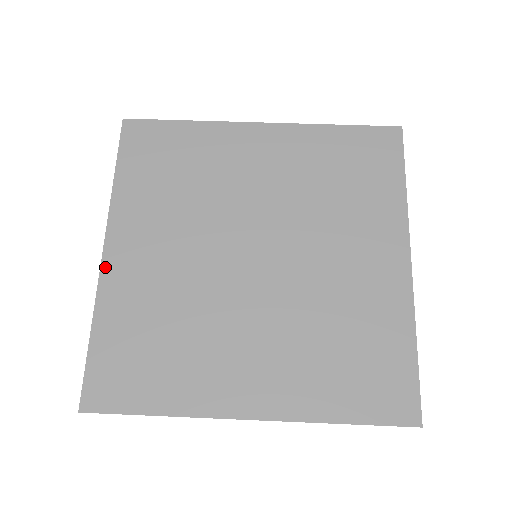
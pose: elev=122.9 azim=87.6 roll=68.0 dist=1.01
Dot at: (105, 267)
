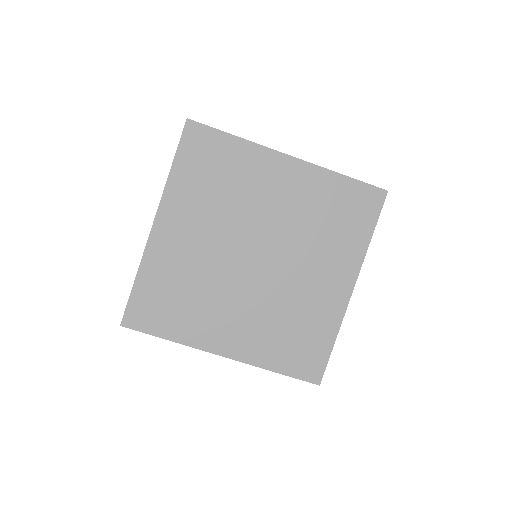
Dot at: (152, 236)
